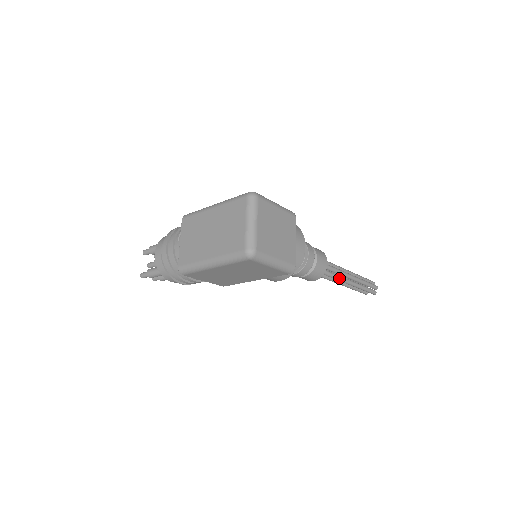
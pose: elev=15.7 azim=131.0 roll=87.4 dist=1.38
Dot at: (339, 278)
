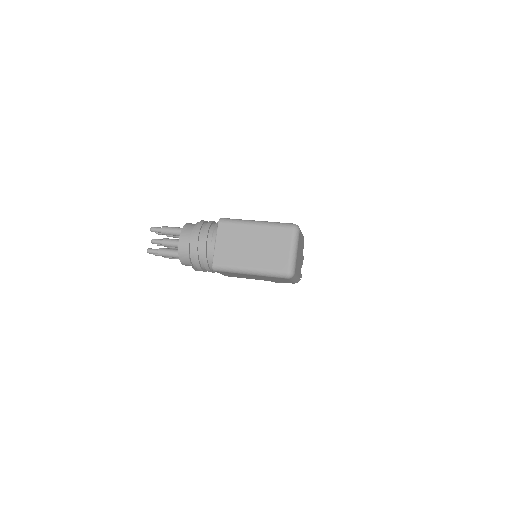
Dot at: occluded
